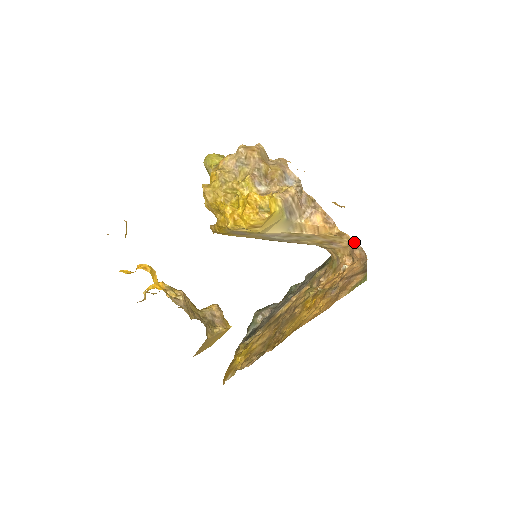
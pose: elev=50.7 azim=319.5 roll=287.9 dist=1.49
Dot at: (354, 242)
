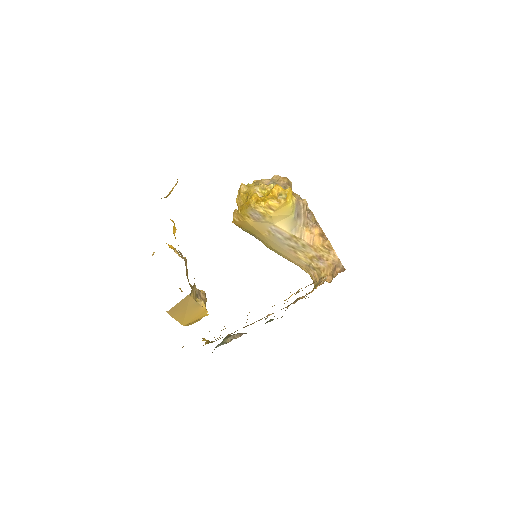
Dot at: (338, 260)
